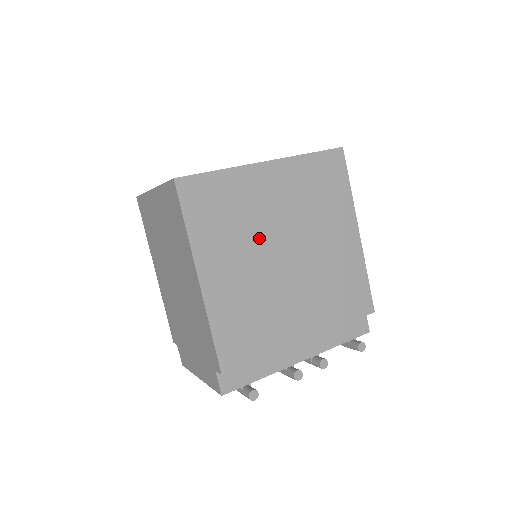
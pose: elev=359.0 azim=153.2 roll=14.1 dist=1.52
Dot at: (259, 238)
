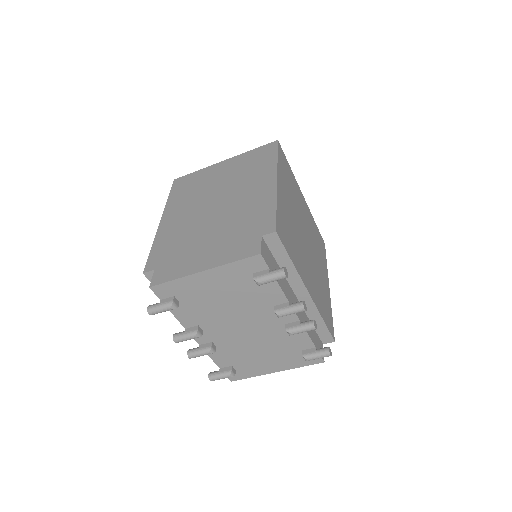
Dot at: (298, 213)
